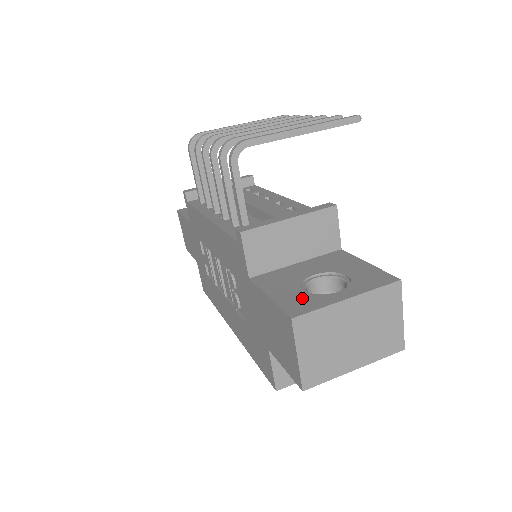
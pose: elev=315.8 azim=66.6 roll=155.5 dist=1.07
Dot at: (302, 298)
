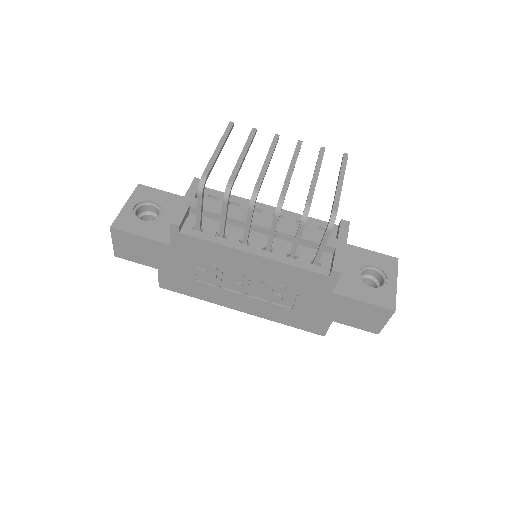
Dot at: (380, 294)
